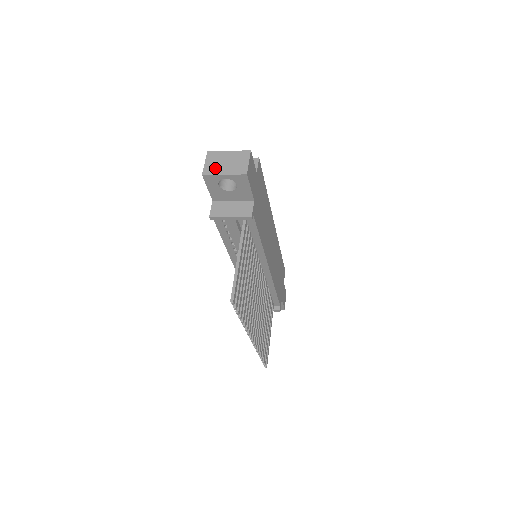
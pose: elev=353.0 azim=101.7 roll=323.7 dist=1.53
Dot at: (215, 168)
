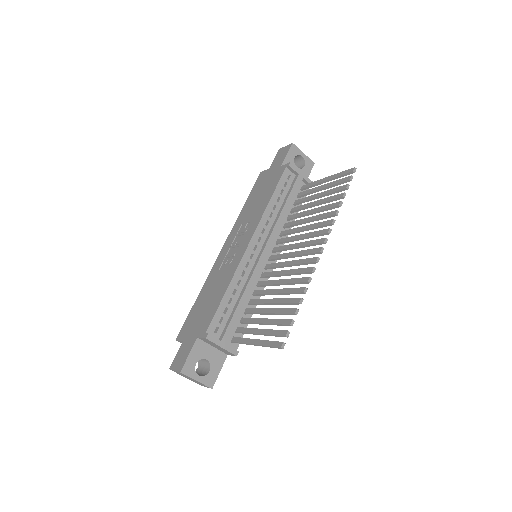
Dot at: occluded
